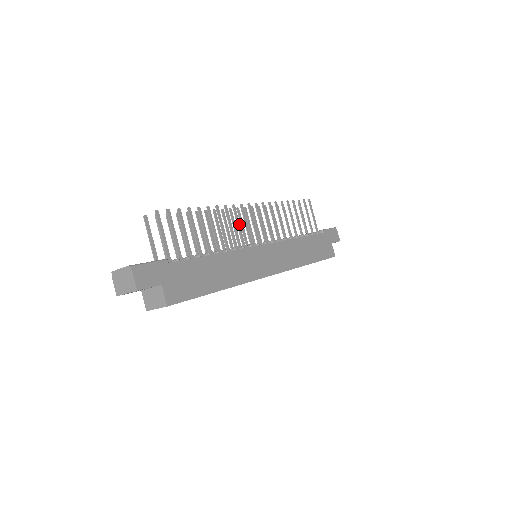
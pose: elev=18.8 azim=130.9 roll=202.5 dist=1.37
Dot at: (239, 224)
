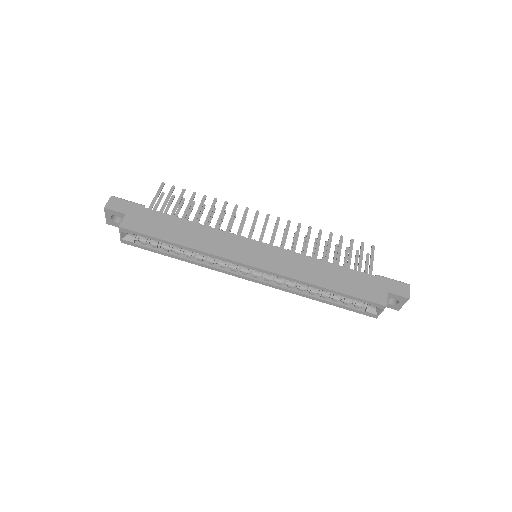
Dot at: (244, 221)
